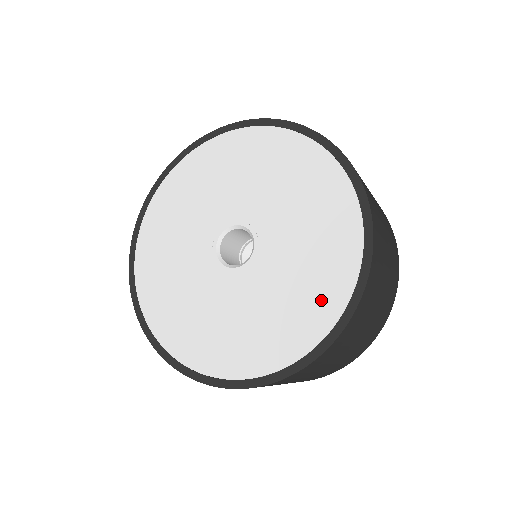
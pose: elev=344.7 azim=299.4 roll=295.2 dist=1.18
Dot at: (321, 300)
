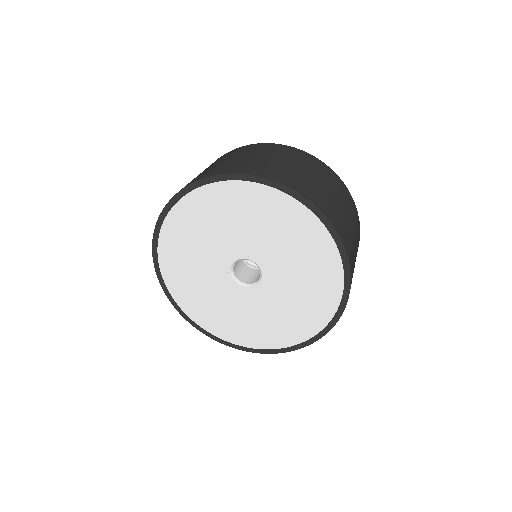
Dot at: (320, 305)
